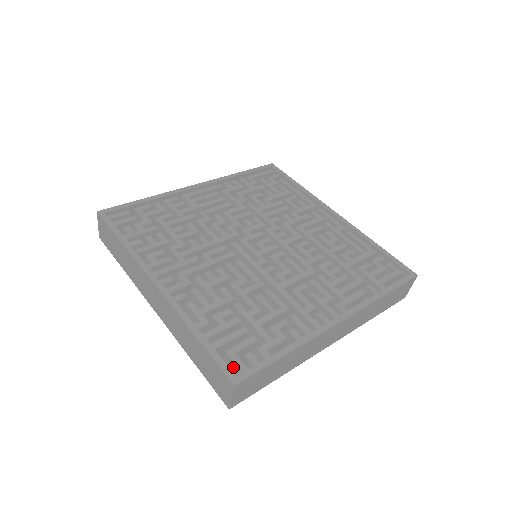
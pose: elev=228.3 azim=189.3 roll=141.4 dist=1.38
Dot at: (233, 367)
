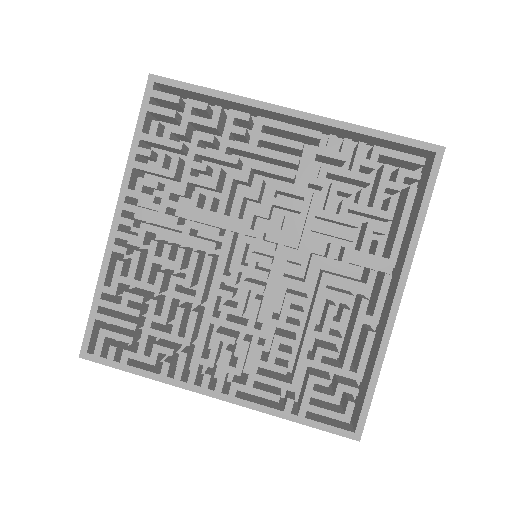
Dot at: (99, 341)
